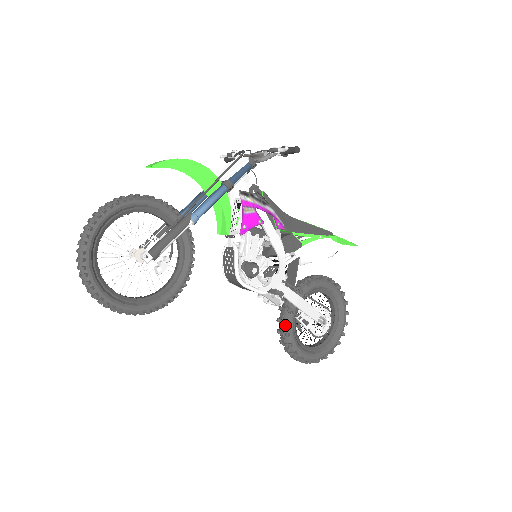
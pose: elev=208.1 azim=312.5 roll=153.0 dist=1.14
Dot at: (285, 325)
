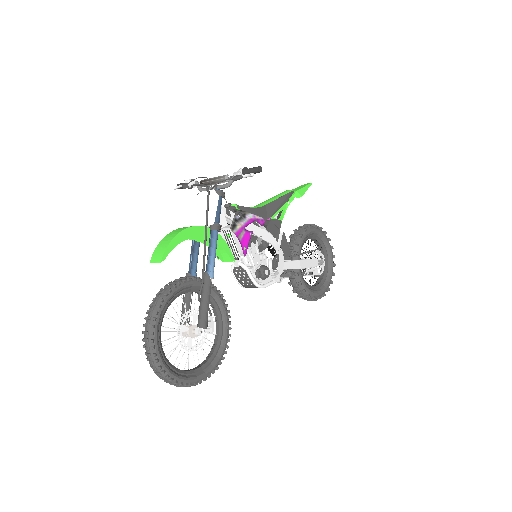
Dot at: (298, 286)
